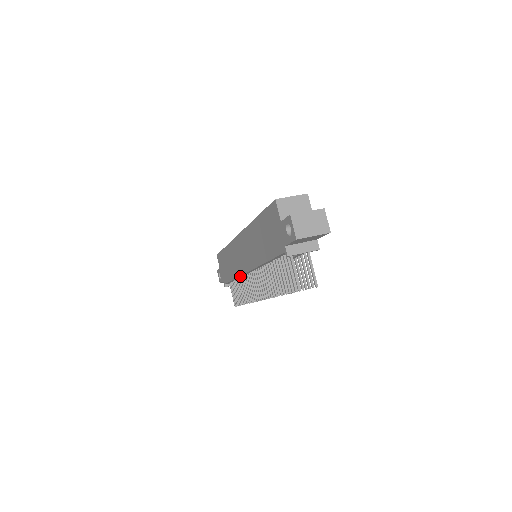
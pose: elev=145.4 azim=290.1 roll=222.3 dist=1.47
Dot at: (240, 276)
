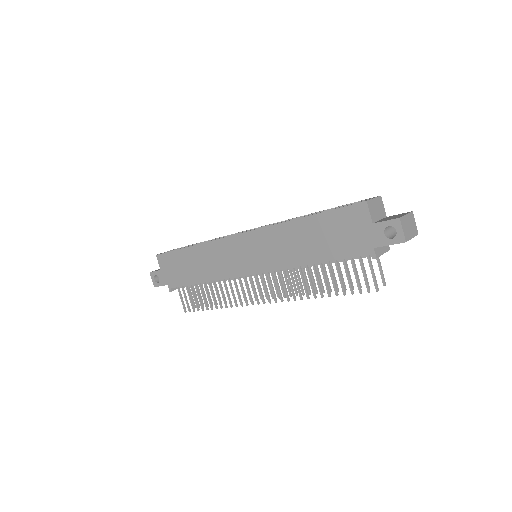
Dot at: (224, 278)
